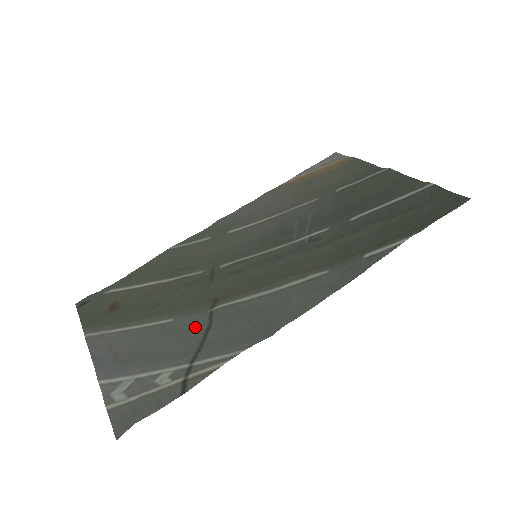
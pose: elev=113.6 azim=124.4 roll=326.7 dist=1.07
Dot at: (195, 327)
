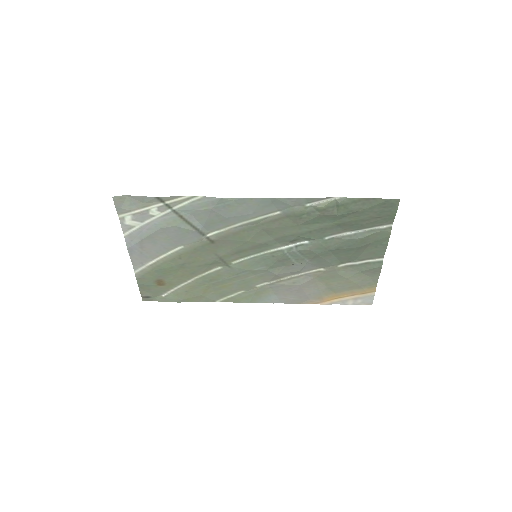
Dot at: (190, 234)
